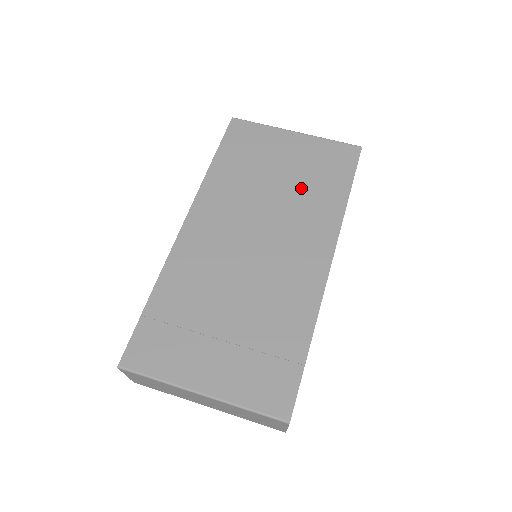
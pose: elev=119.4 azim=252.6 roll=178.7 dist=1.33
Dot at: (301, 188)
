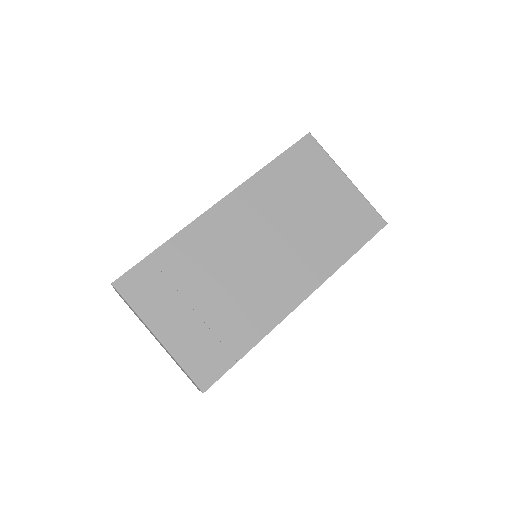
Dot at: (321, 229)
